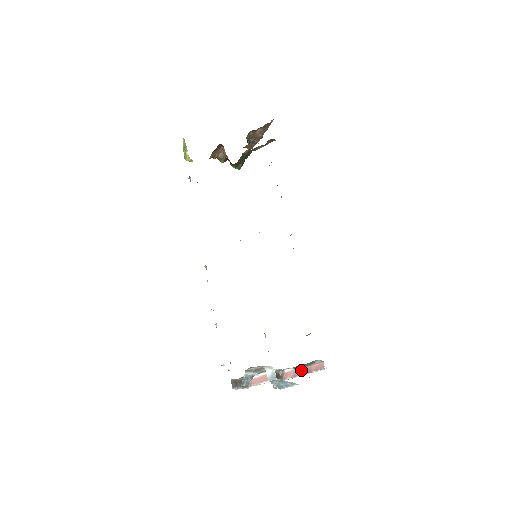
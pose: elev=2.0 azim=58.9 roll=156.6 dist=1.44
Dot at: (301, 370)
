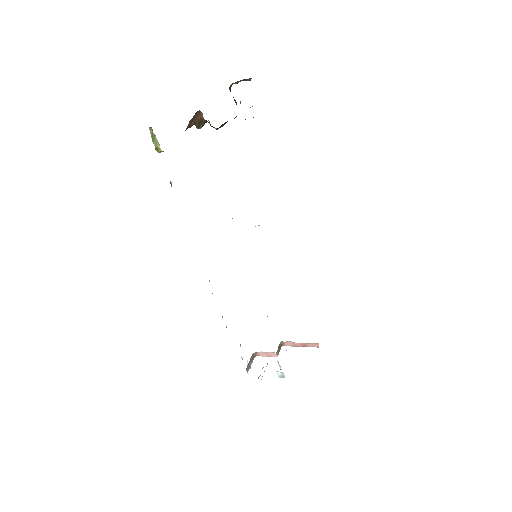
Dot at: (299, 344)
